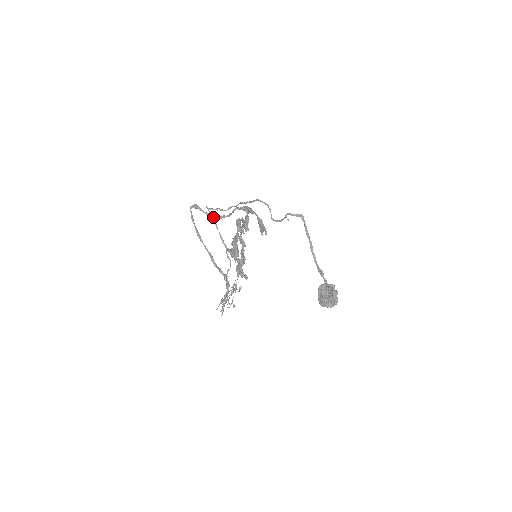
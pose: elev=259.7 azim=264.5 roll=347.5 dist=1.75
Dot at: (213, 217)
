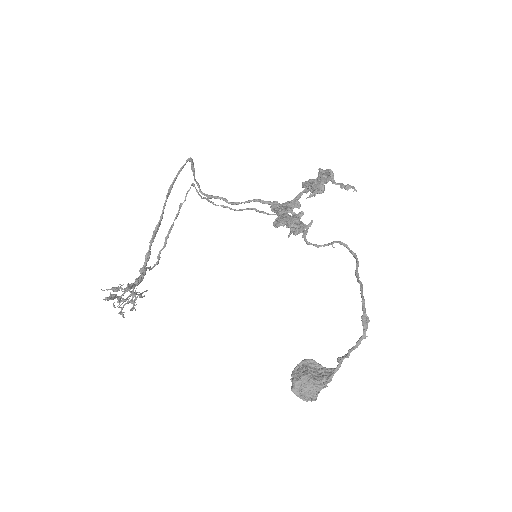
Dot at: (202, 193)
